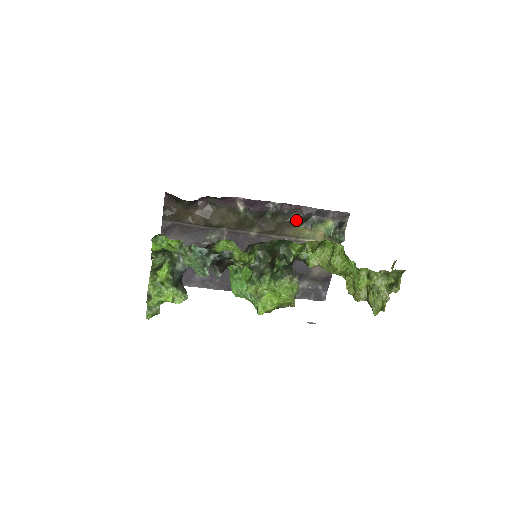
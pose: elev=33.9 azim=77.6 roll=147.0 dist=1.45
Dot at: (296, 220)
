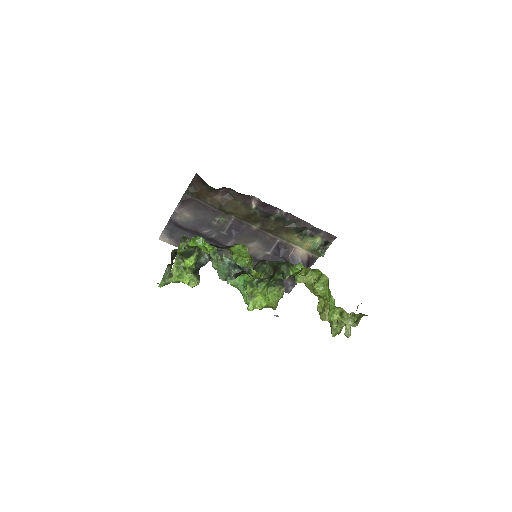
Dot at: (293, 229)
